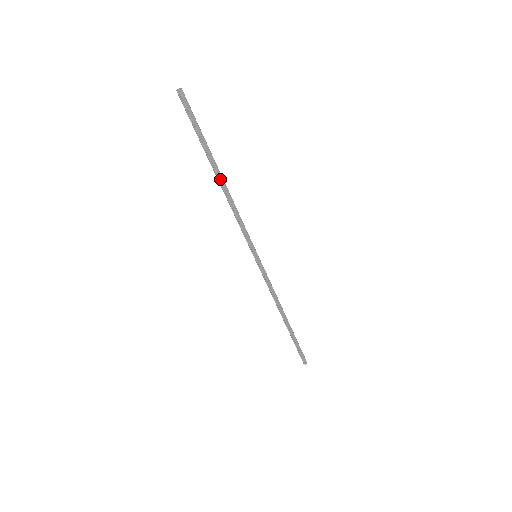
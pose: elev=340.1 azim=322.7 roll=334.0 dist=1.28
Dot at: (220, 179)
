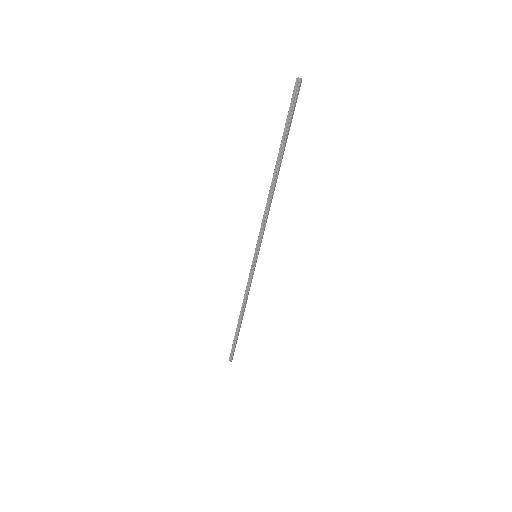
Dot at: (277, 177)
